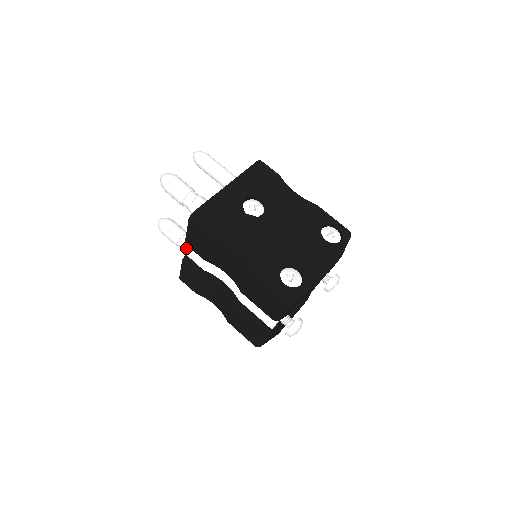
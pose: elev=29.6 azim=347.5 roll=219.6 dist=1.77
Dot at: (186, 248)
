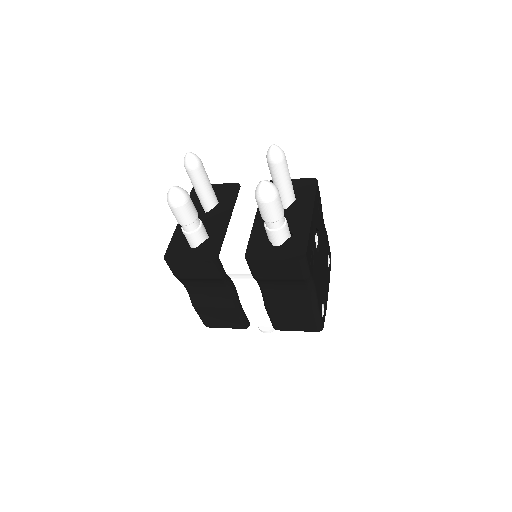
Dot at: (197, 234)
